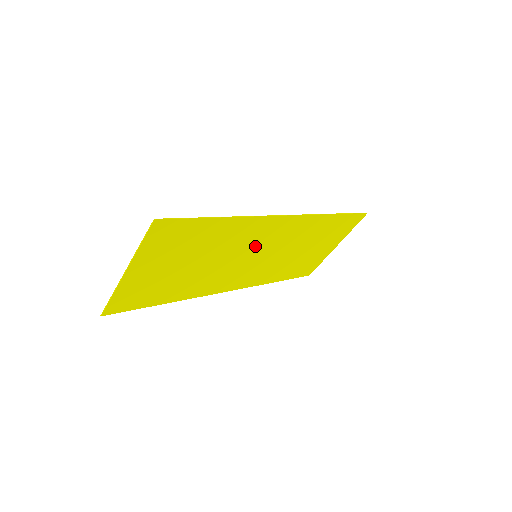
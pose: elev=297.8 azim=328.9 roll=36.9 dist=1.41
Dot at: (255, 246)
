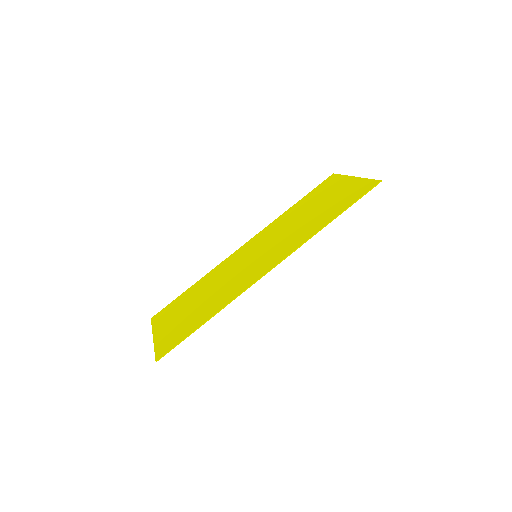
Dot at: (250, 267)
